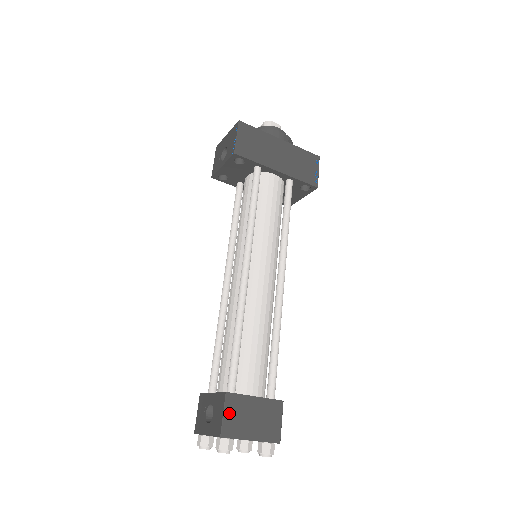
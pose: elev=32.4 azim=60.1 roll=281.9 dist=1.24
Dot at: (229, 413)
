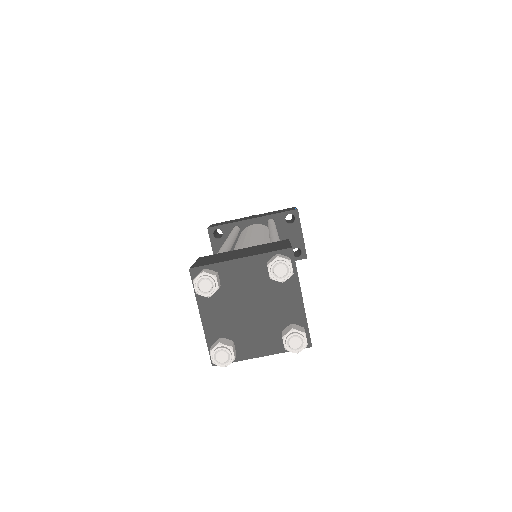
Dot at: (203, 261)
